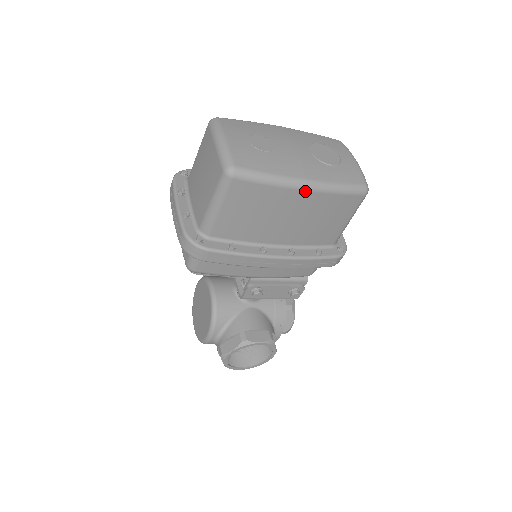
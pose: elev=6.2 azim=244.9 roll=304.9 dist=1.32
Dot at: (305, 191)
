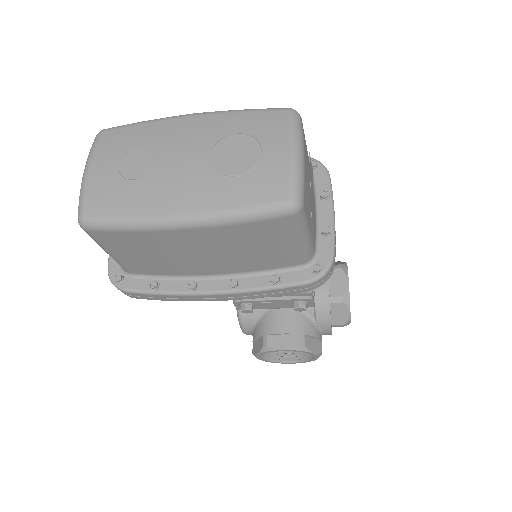
Dot at: (185, 230)
